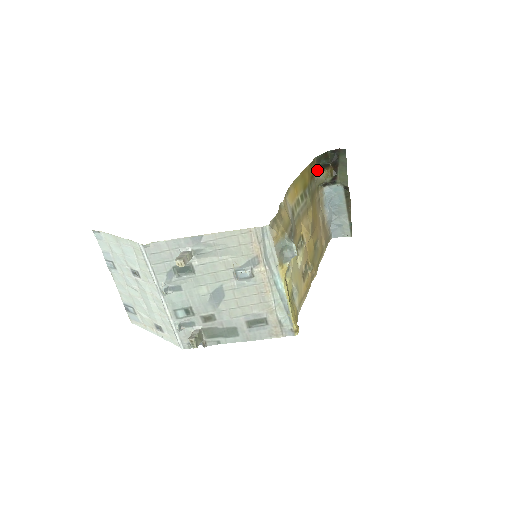
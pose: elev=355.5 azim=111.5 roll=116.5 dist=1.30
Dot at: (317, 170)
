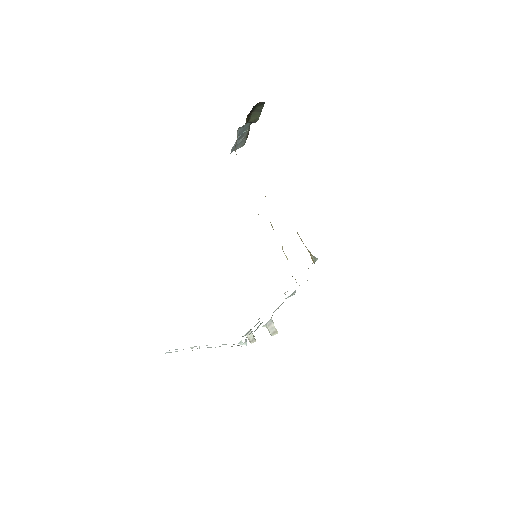
Dot at: occluded
